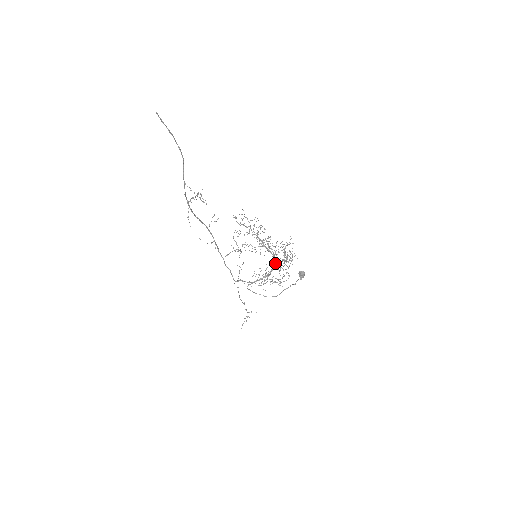
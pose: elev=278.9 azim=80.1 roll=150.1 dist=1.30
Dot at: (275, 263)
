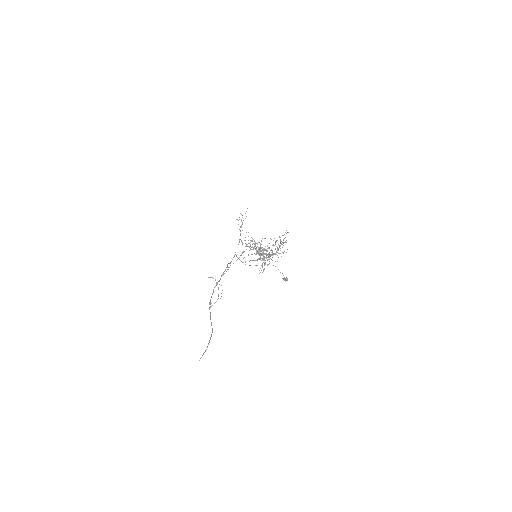
Dot at: occluded
